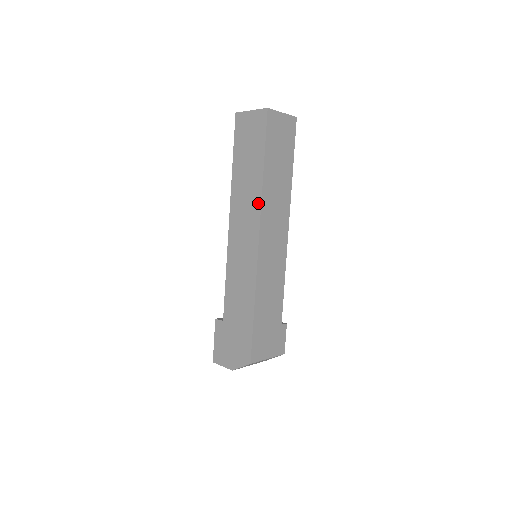
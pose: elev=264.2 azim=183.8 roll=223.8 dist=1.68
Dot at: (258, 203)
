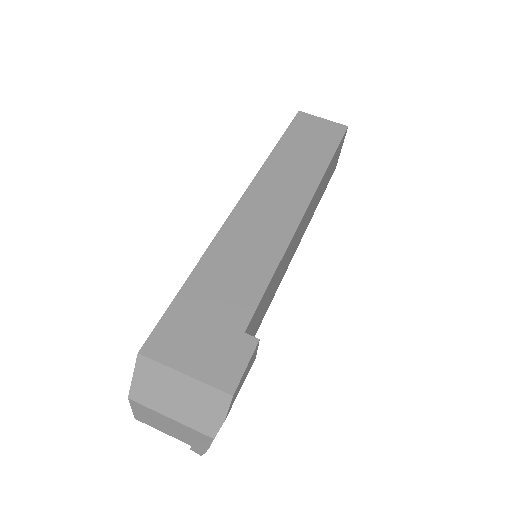
Dot at: occluded
